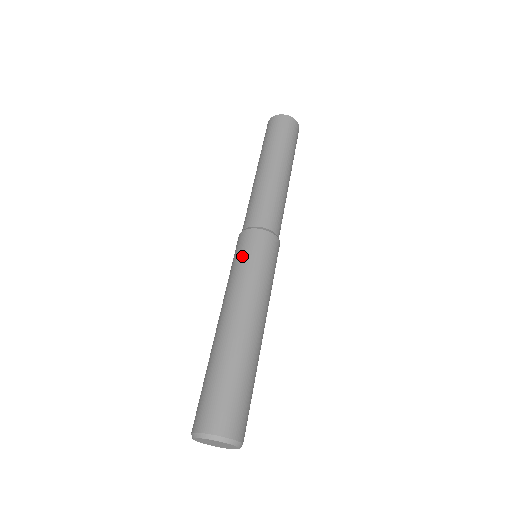
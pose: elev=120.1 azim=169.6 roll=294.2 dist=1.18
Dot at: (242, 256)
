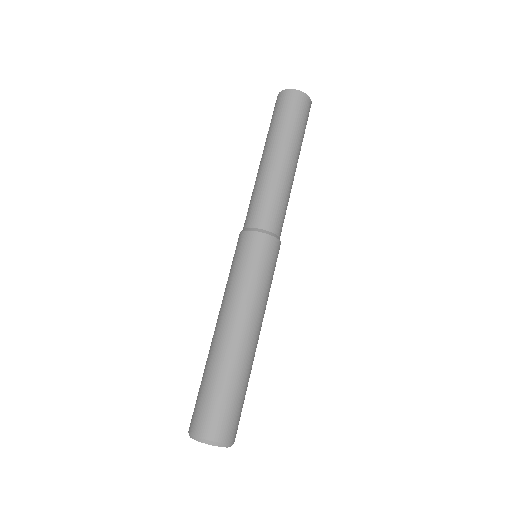
Dot at: (263, 266)
